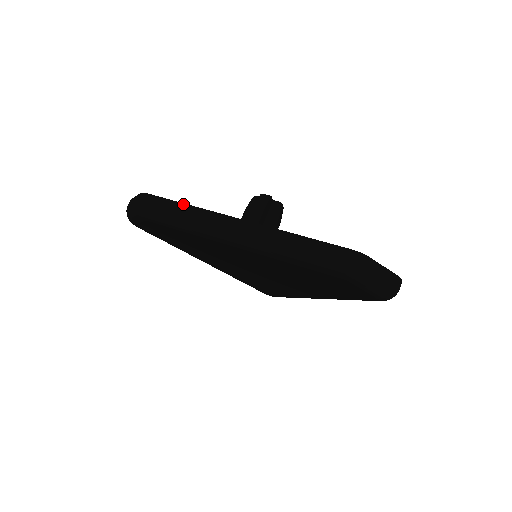
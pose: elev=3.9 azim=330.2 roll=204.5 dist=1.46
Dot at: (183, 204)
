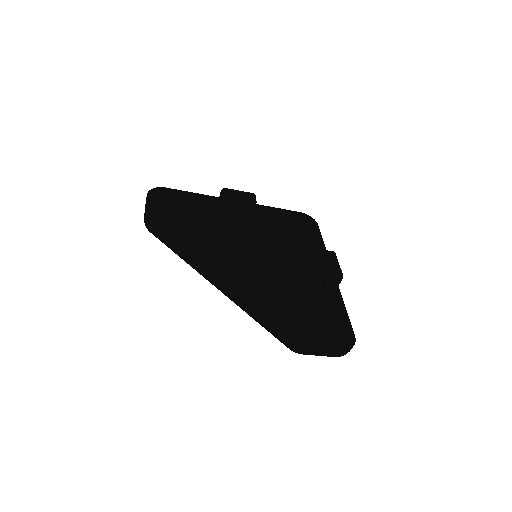
Dot at: (174, 243)
